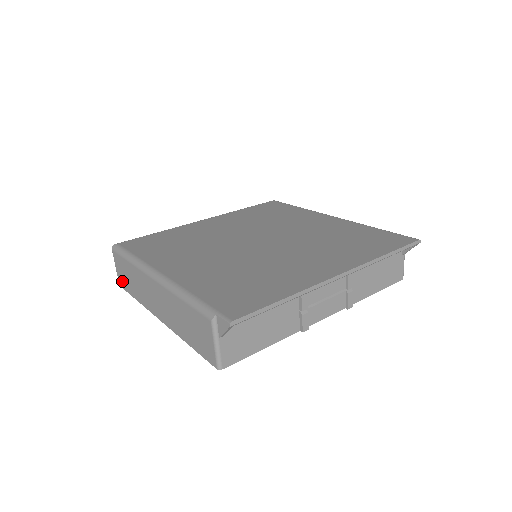
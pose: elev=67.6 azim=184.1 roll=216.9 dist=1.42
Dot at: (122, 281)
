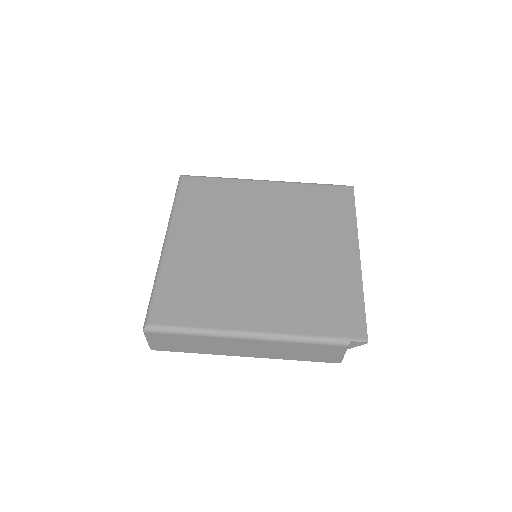
Dot at: (163, 347)
